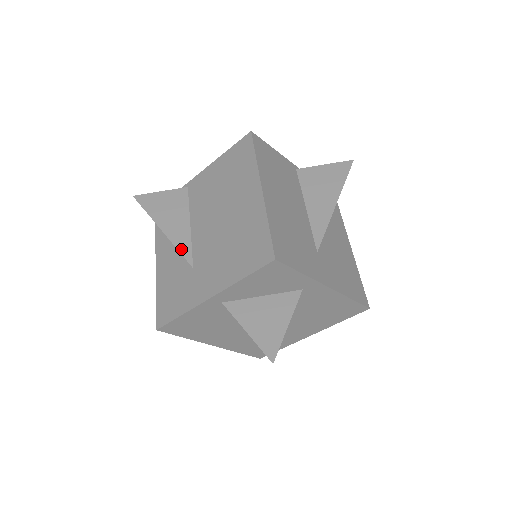
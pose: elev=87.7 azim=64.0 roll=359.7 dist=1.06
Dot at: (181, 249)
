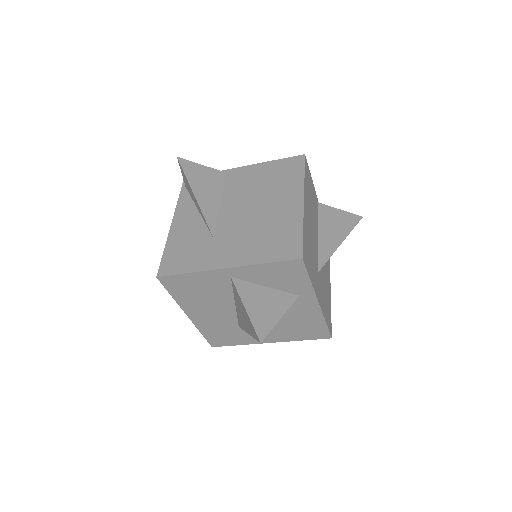
Dot at: (208, 219)
